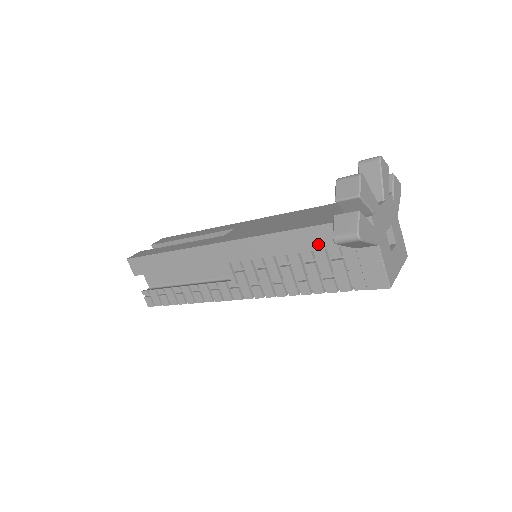
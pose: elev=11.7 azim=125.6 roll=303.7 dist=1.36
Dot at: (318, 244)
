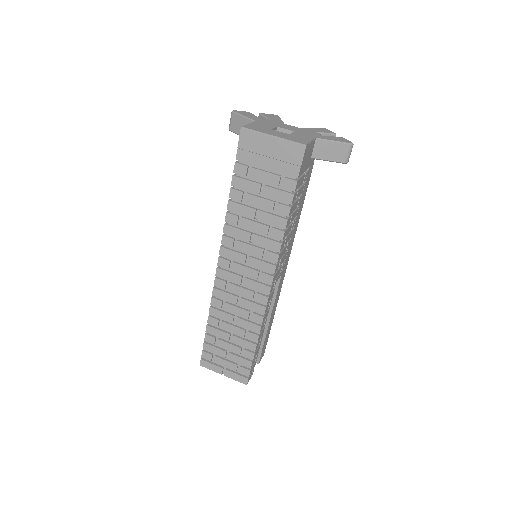
Dot at: occluded
